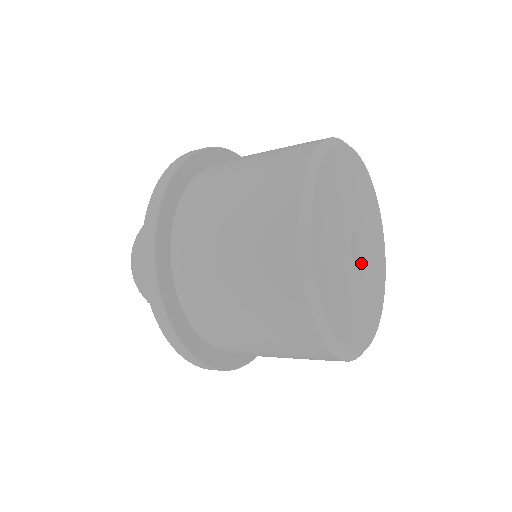
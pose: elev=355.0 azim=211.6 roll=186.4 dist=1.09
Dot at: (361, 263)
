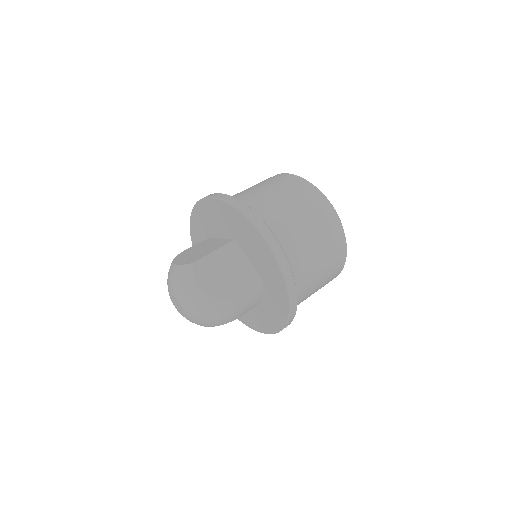
Dot at: occluded
